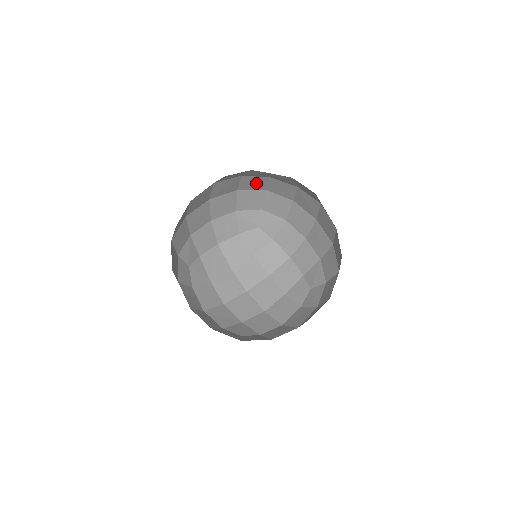
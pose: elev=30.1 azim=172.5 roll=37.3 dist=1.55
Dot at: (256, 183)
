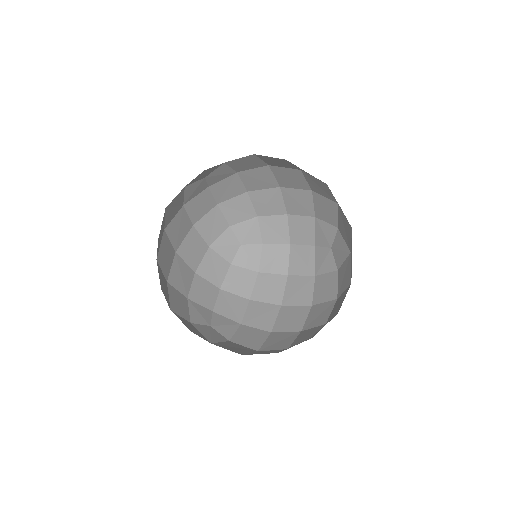
Dot at: (202, 204)
